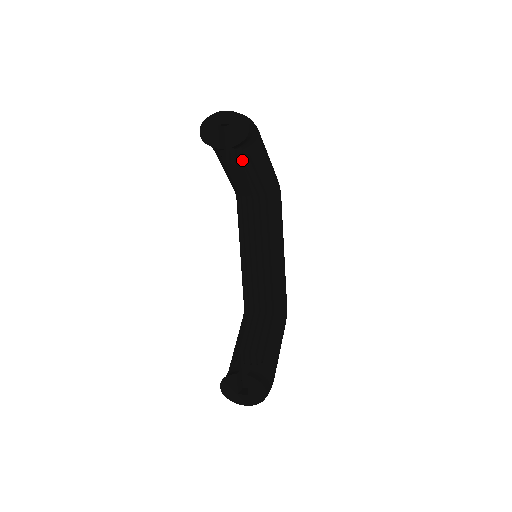
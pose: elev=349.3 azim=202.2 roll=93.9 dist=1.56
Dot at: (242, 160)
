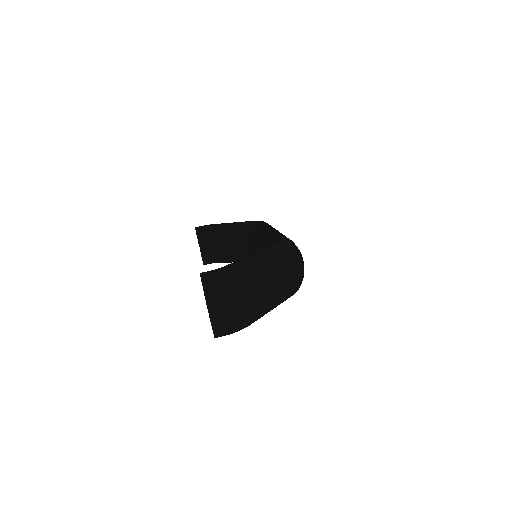
Dot at: occluded
